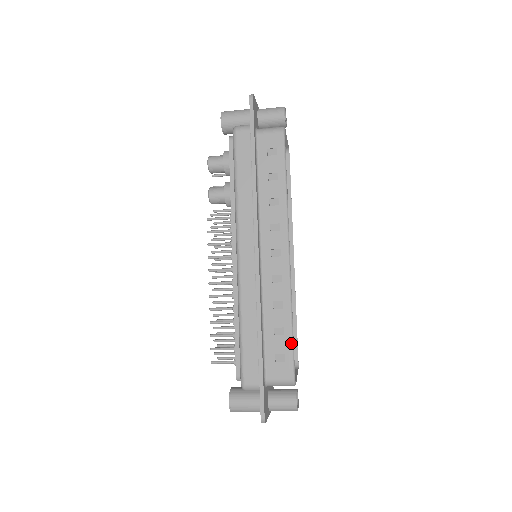
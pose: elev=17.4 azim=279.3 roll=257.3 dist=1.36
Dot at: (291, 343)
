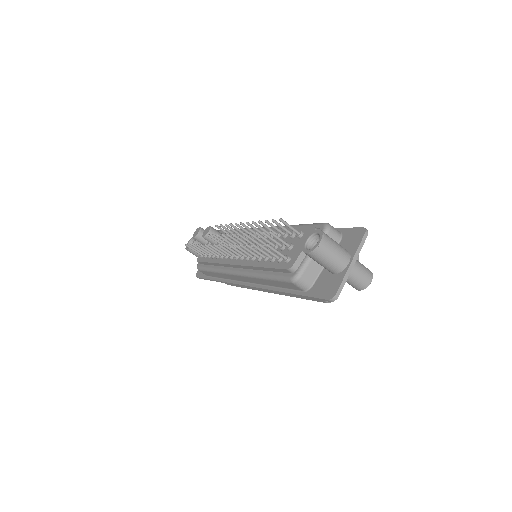
Dot at: occluded
